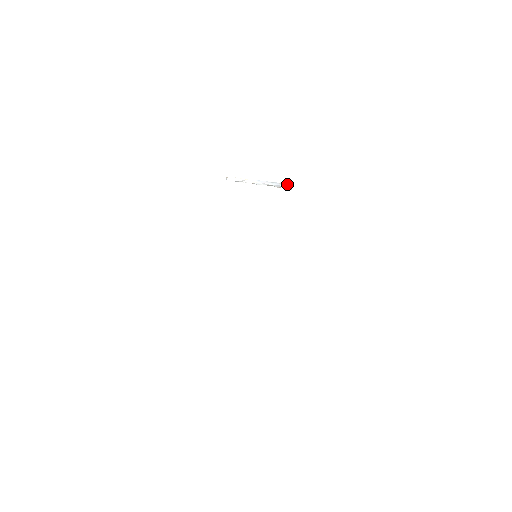
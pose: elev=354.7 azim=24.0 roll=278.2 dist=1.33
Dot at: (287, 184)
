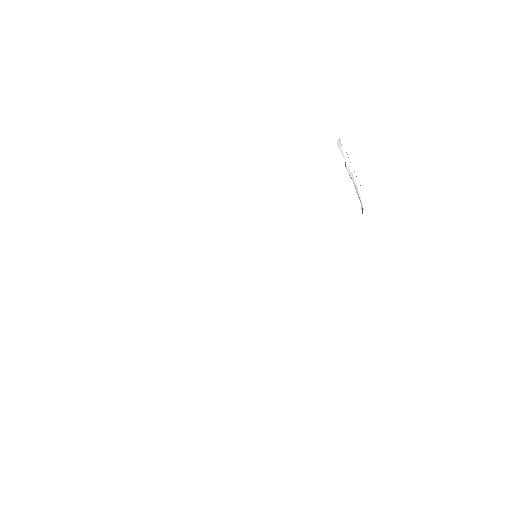
Dot at: occluded
